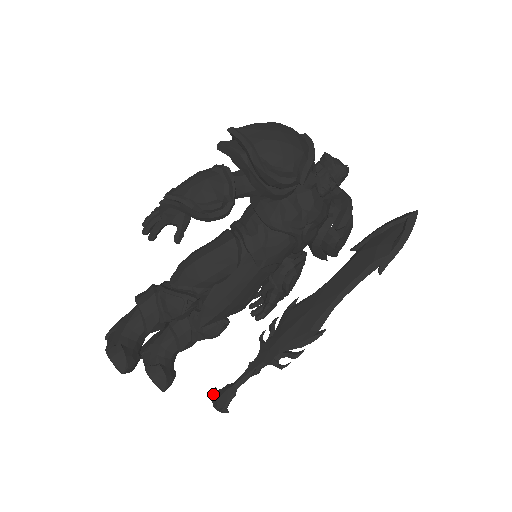
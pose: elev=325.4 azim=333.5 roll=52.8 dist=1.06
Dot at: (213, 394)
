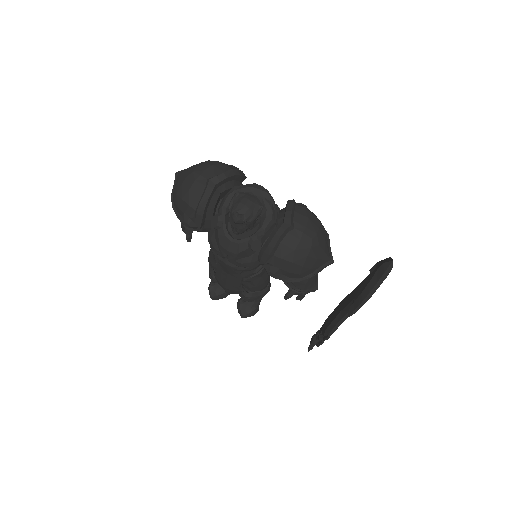
Dot at: occluded
